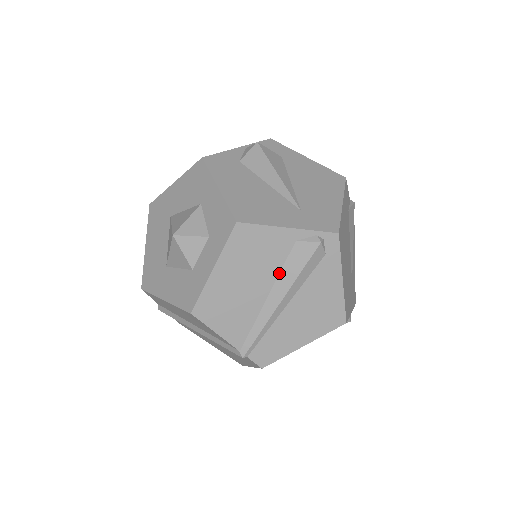
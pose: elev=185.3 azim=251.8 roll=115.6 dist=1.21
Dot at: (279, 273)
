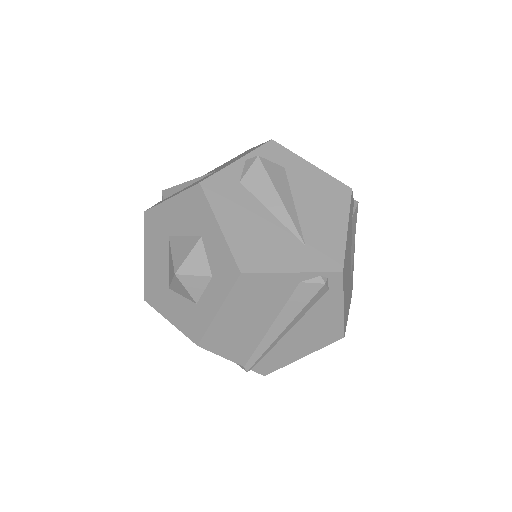
Dot at: (282, 308)
